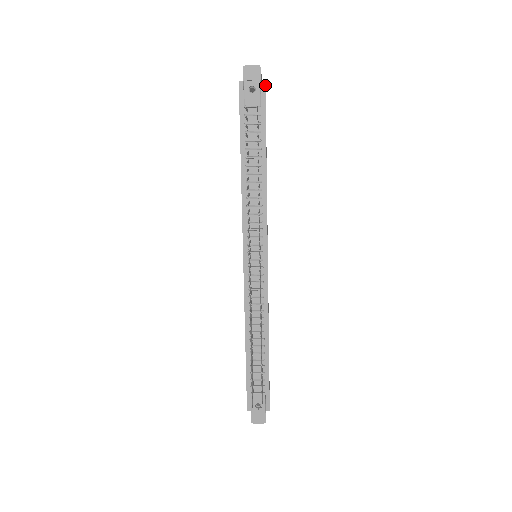
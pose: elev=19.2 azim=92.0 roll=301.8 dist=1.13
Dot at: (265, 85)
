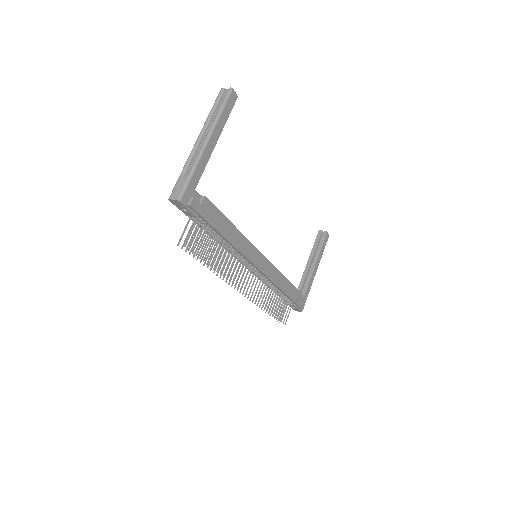
Dot at: (192, 207)
